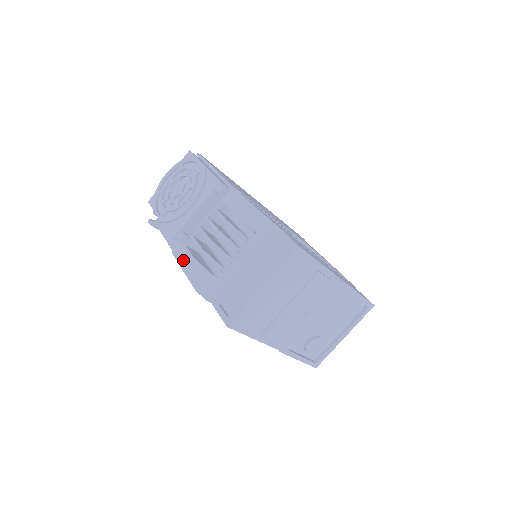
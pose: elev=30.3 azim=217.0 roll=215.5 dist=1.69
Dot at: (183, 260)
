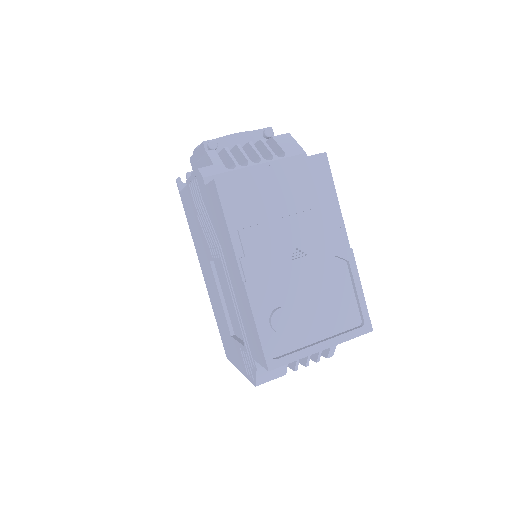
Dot at: occluded
